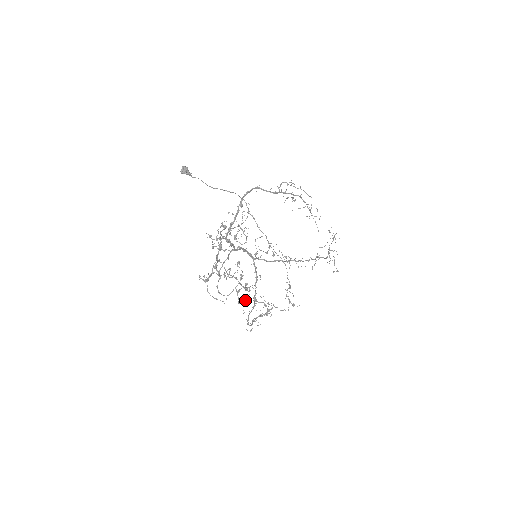
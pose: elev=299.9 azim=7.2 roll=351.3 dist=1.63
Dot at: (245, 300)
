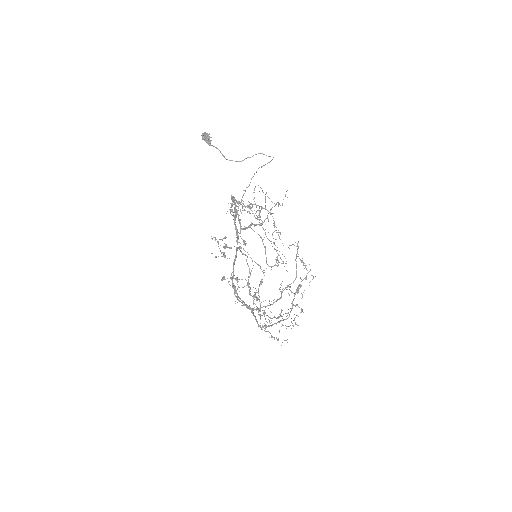
Dot at: occluded
